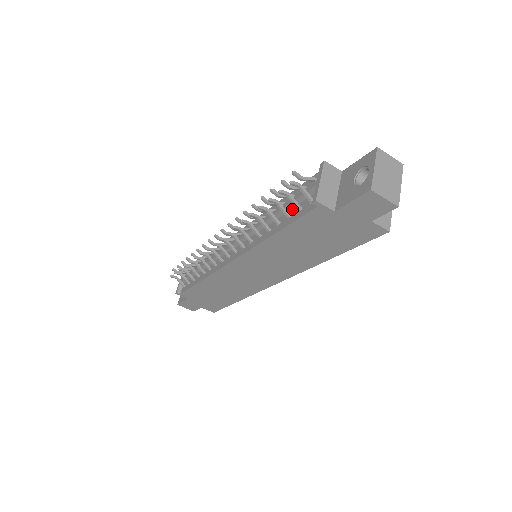
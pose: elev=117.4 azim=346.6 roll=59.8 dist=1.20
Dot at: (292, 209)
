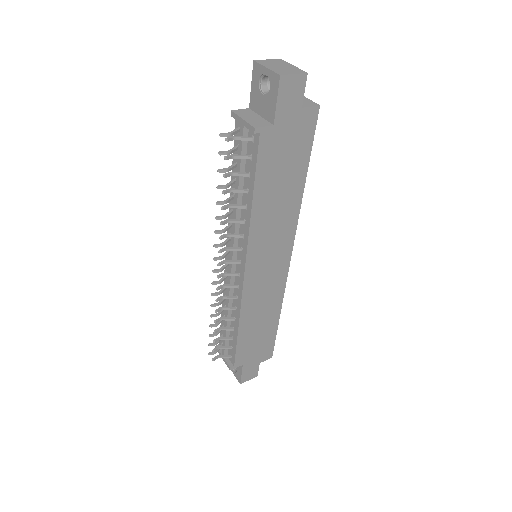
Dot at: (245, 169)
